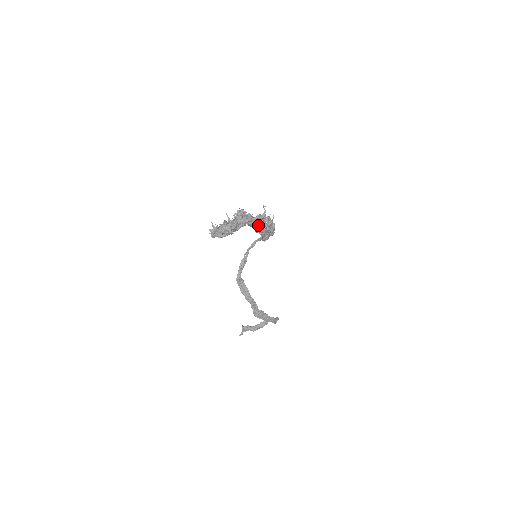
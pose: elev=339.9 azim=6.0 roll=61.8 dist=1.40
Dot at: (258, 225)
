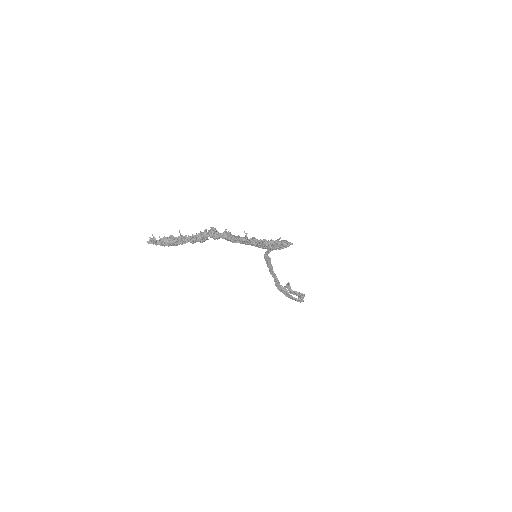
Dot at: occluded
